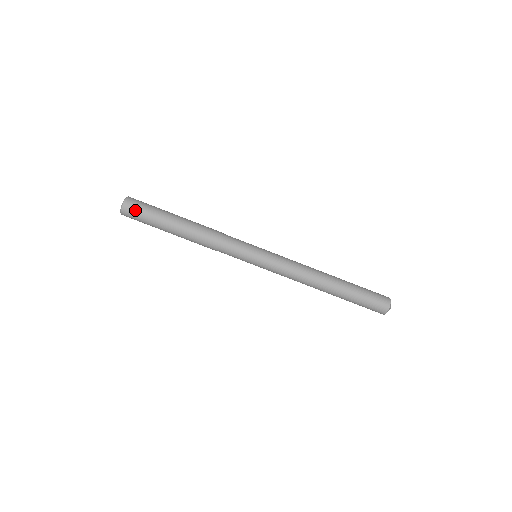
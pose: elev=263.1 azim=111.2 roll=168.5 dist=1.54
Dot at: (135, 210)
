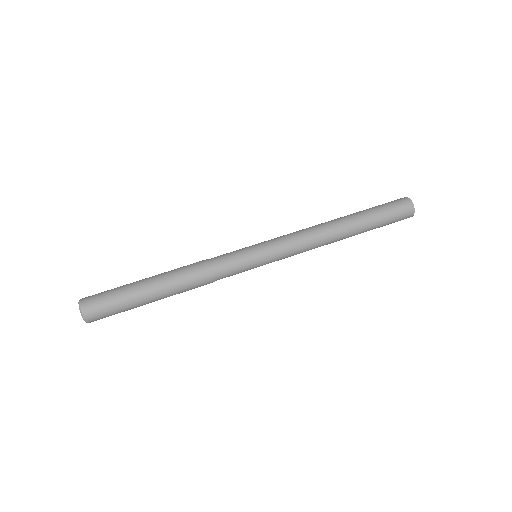
Dot at: (100, 308)
